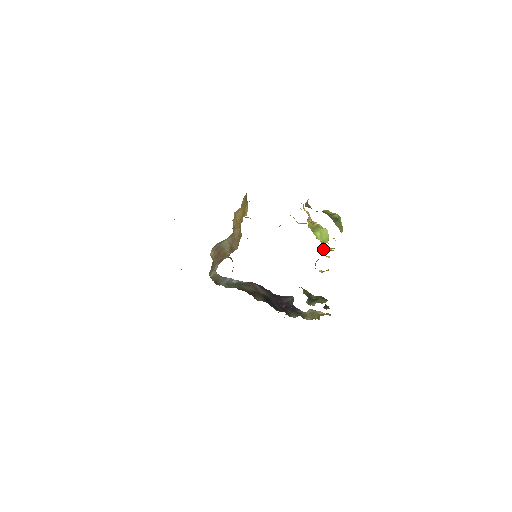
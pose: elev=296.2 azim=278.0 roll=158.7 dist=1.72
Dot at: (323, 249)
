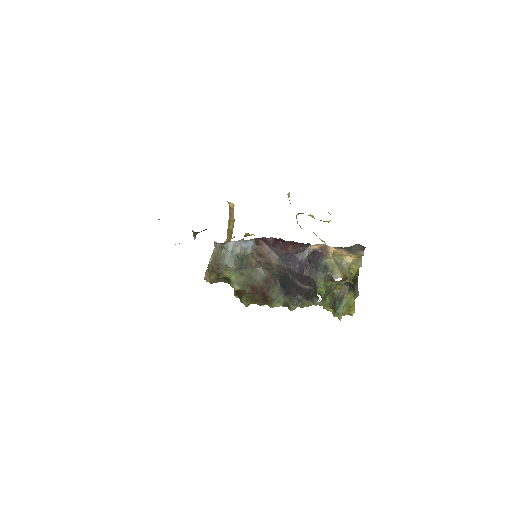
Dot at: occluded
